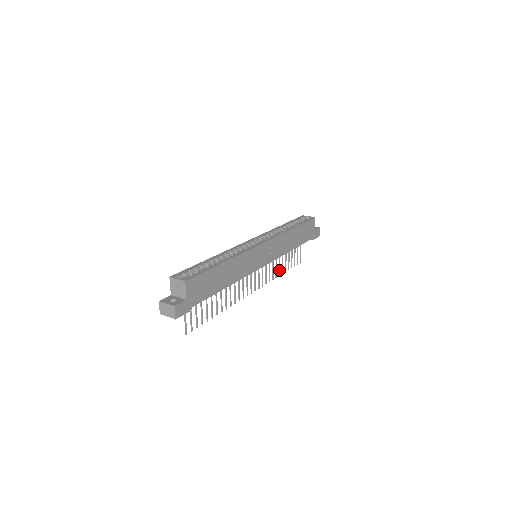
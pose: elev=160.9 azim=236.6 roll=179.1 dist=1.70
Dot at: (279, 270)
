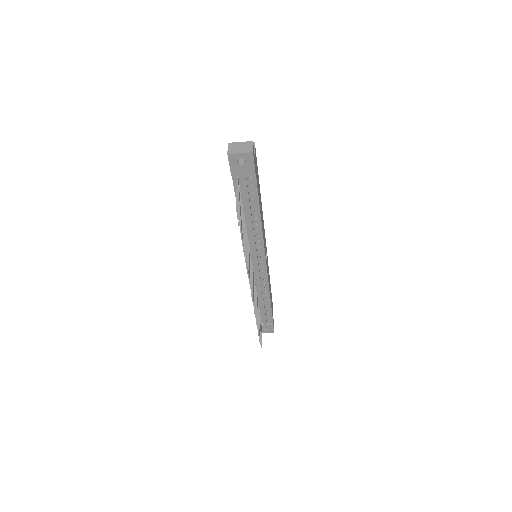
Dot at: (257, 318)
